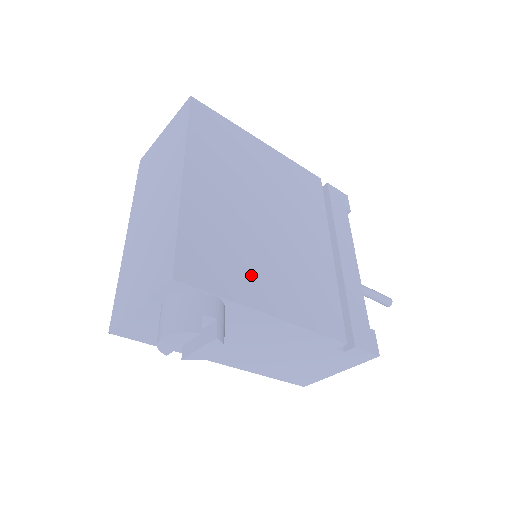
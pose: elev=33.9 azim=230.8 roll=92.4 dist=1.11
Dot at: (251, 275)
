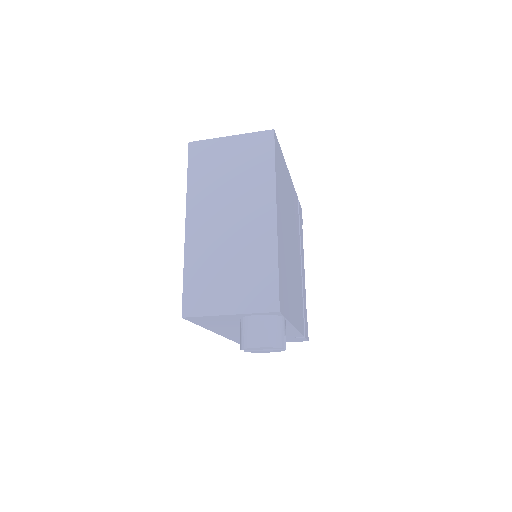
Dot at: (290, 297)
